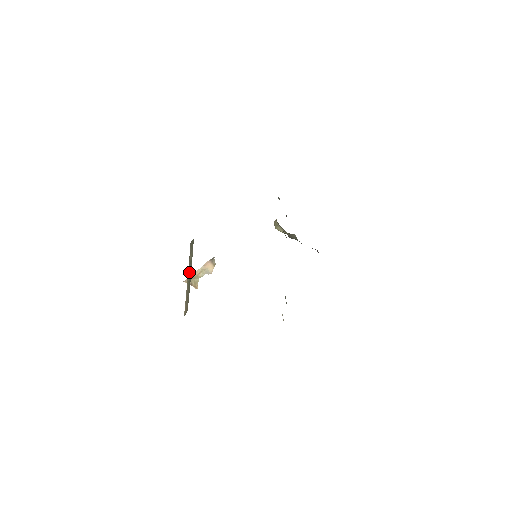
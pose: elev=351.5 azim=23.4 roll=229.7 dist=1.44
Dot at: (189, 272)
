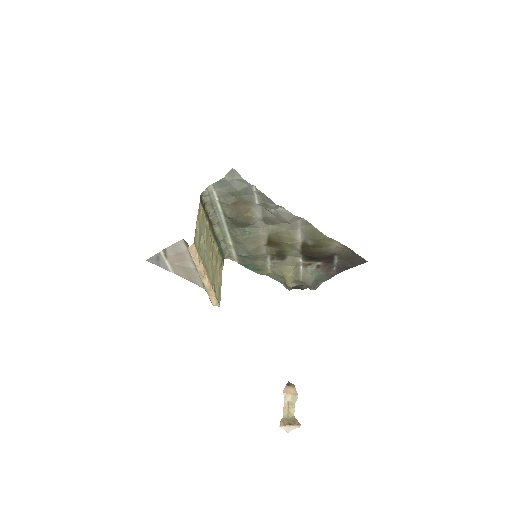
Dot at: occluded
